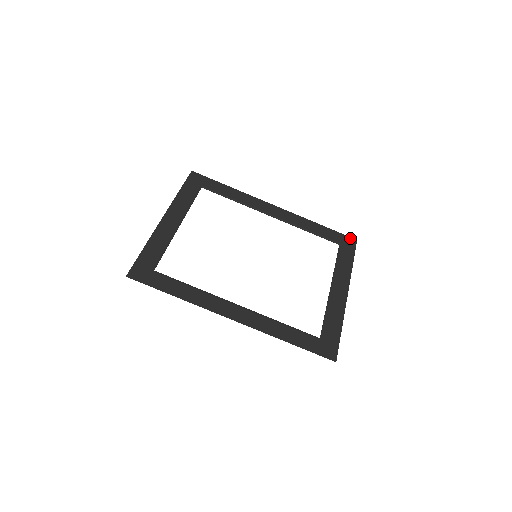
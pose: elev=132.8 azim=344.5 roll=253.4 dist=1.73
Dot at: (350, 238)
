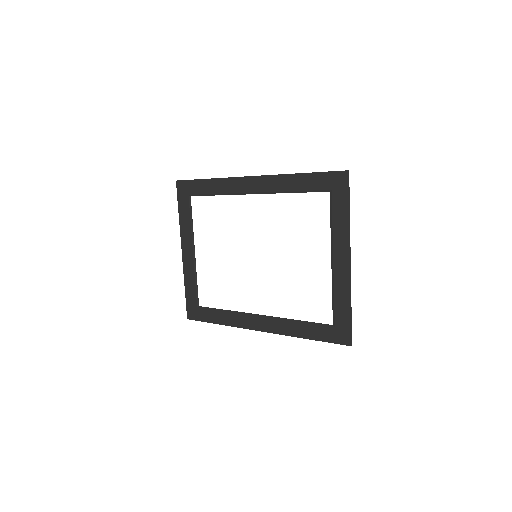
Dot at: (340, 173)
